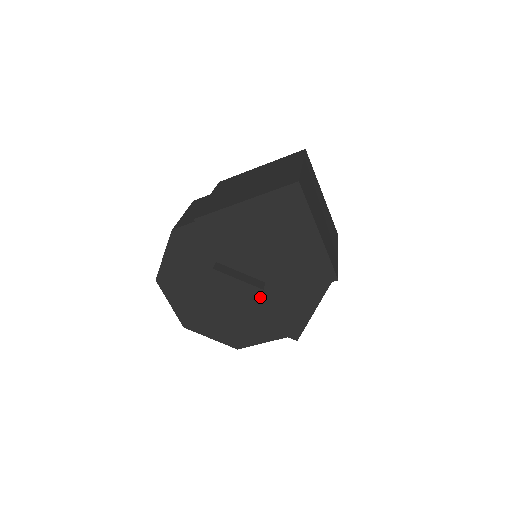
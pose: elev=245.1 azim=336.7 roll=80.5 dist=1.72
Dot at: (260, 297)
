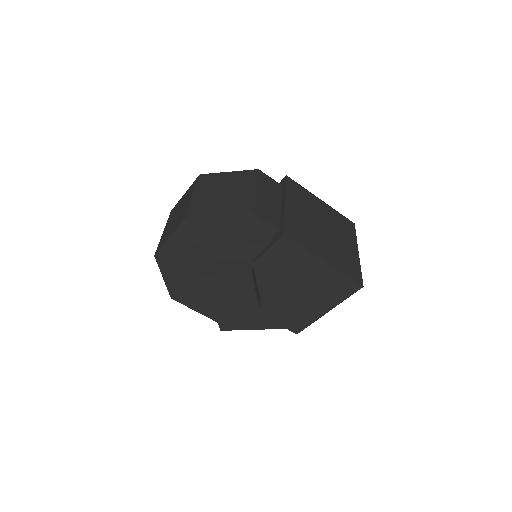
Dot at: occluded
